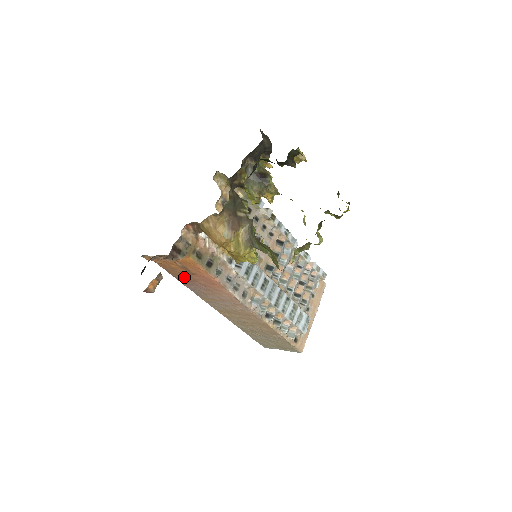
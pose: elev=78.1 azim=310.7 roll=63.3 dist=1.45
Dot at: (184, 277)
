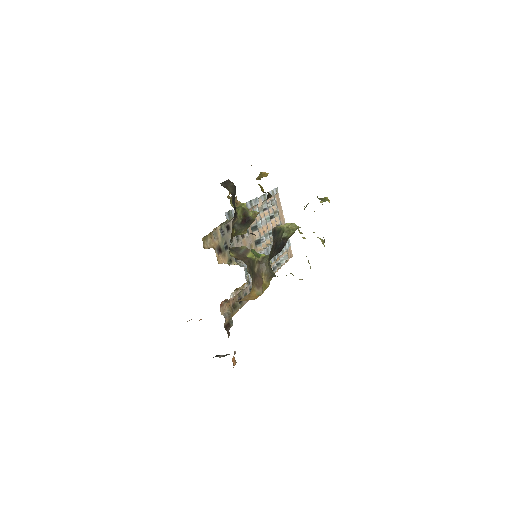
Dot at: occluded
